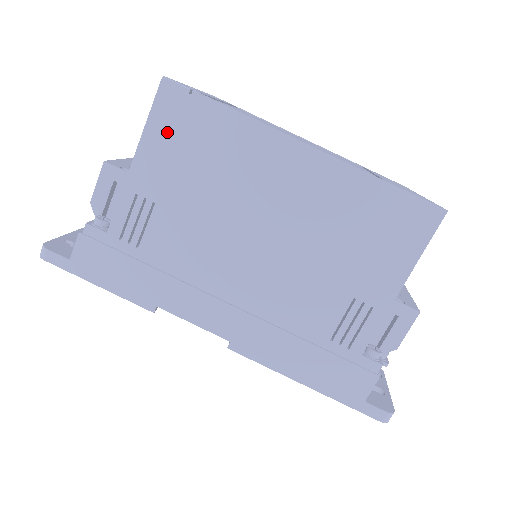
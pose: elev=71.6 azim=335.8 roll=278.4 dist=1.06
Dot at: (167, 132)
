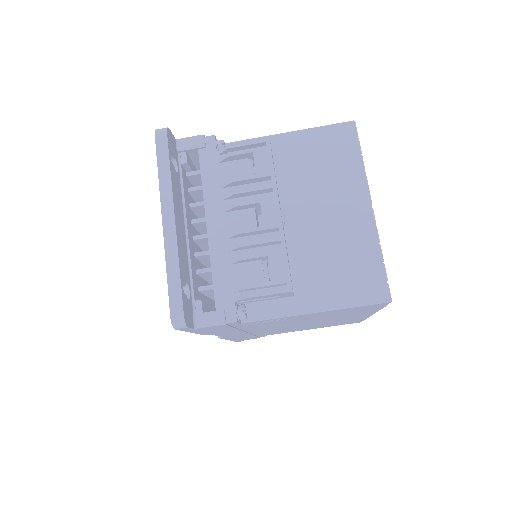
Dot at: (348, 310)
